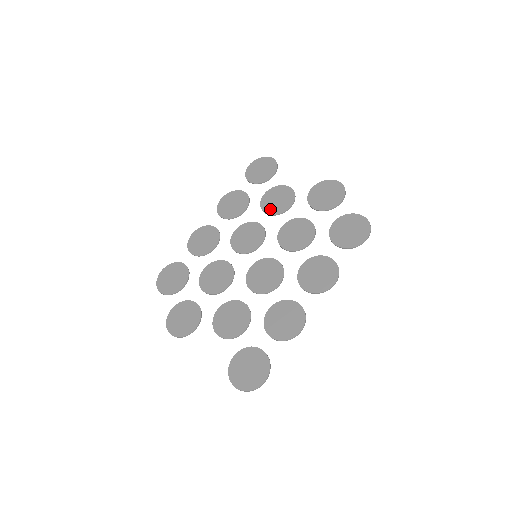
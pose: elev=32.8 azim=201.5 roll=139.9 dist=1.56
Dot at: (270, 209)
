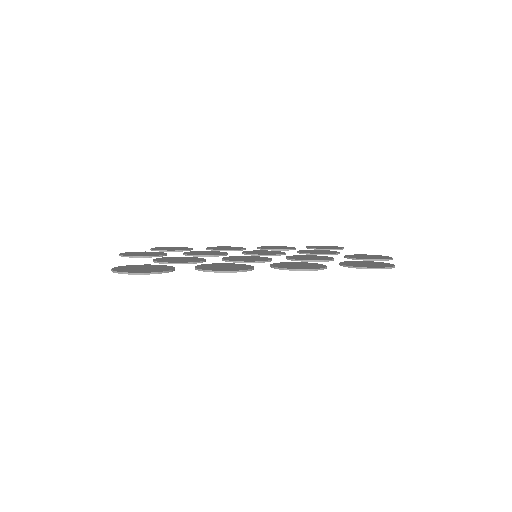
Dot at: (305, 252)
